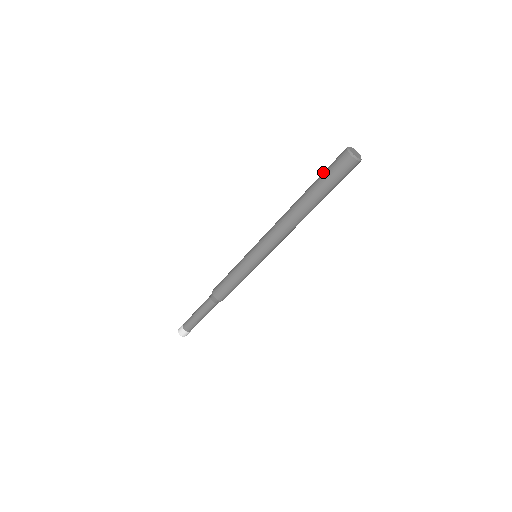
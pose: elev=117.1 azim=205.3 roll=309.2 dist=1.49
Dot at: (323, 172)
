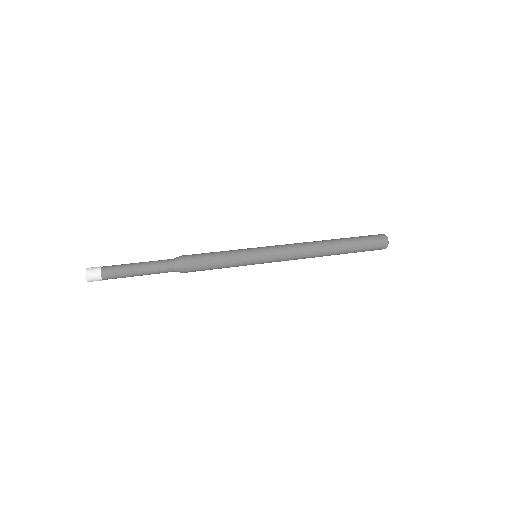
Dot at: (359, 236)
